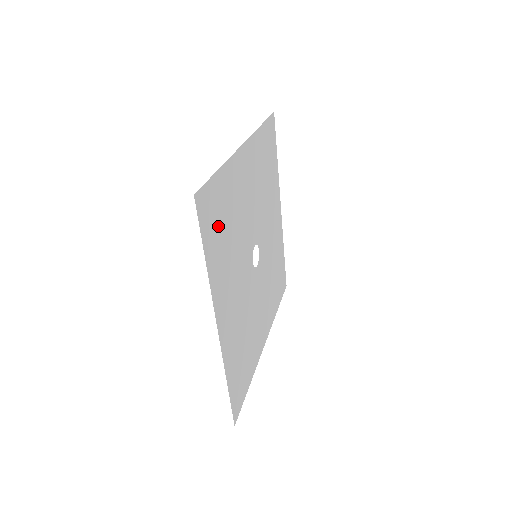
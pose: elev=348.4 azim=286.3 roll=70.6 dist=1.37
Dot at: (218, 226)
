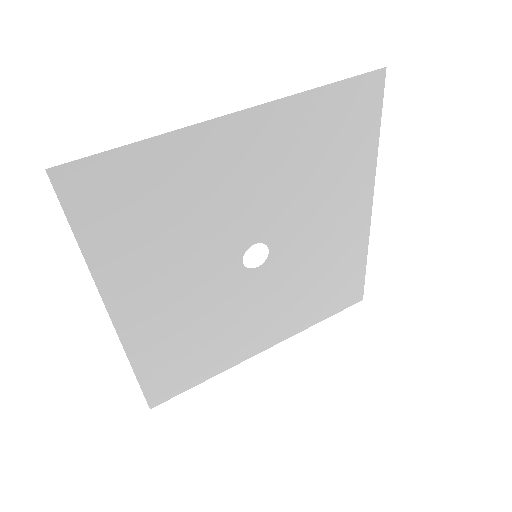
Dot at: (126, 211)
